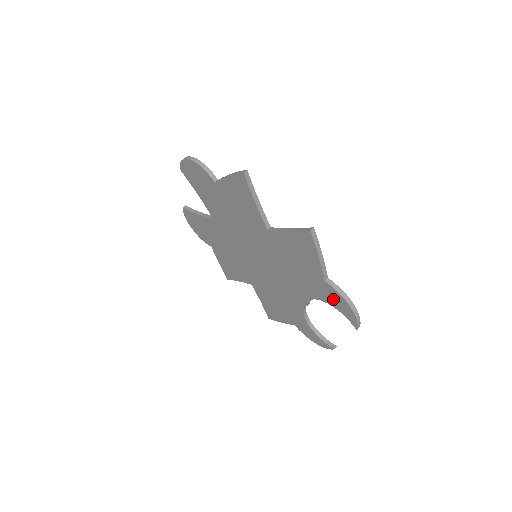
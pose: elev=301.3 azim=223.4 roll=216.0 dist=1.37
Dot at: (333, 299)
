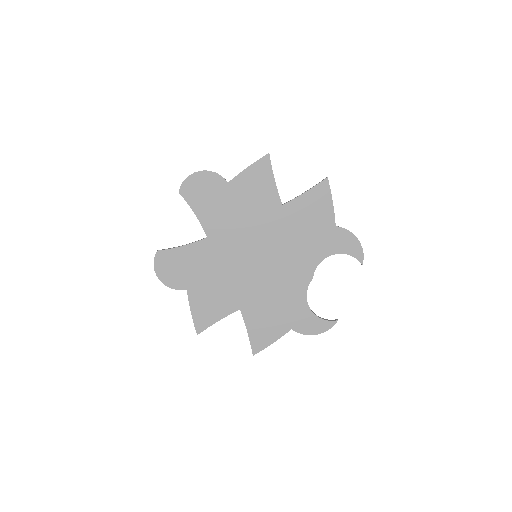
Dot at: (342, 243)
